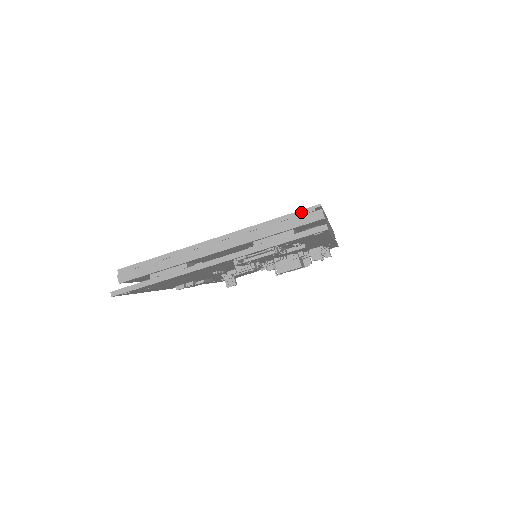
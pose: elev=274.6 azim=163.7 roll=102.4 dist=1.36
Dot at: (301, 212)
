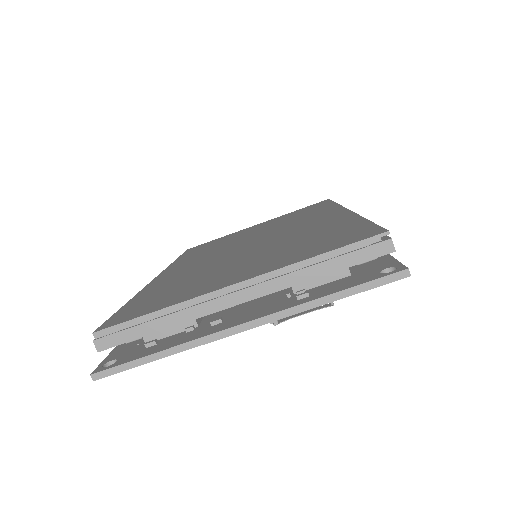
Dot at: (361, 243)
